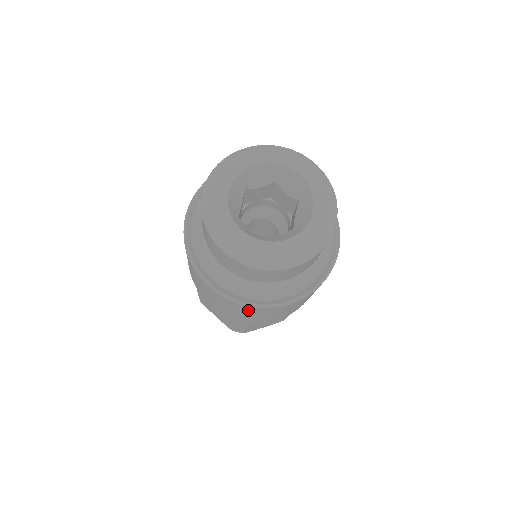
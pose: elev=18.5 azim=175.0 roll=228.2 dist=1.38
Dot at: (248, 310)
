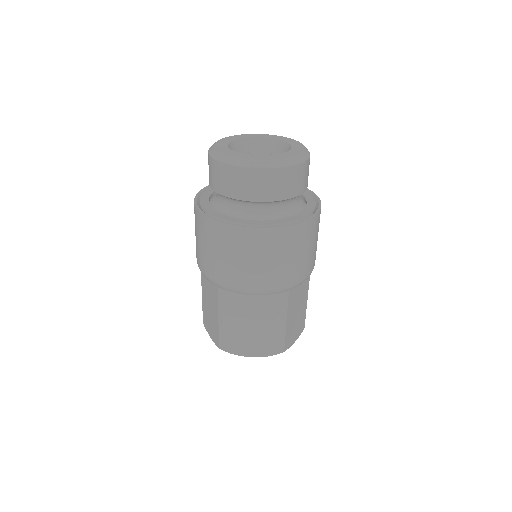
Dot at: (222, 237)
